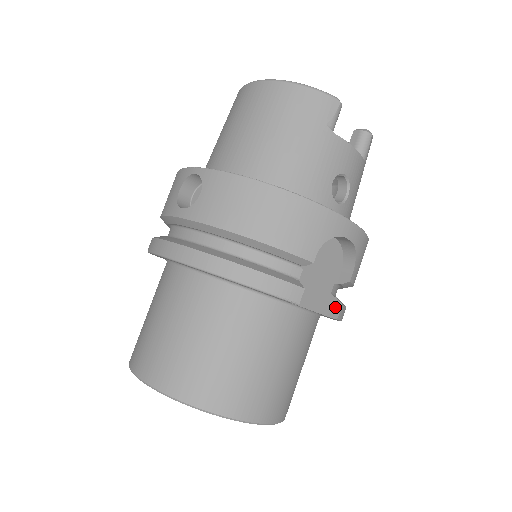
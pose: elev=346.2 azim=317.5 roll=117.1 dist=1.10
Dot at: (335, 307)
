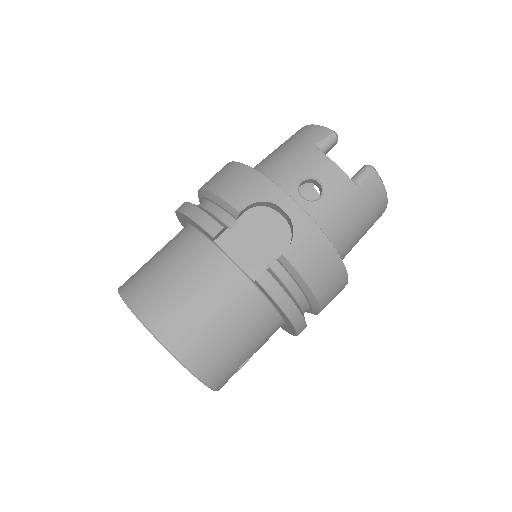
Dot at: (262, 273)
